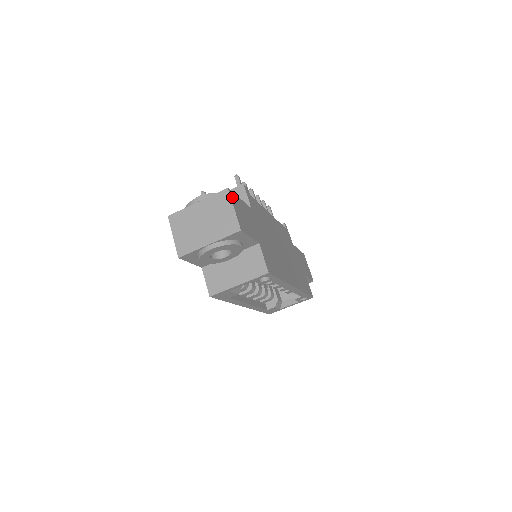
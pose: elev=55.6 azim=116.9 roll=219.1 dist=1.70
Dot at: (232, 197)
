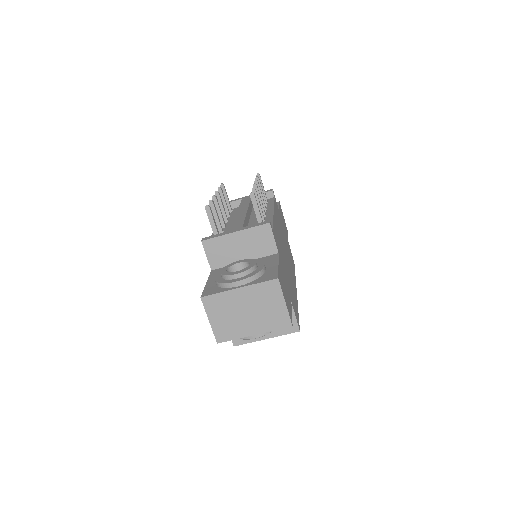
Dot at: (281, 285)
